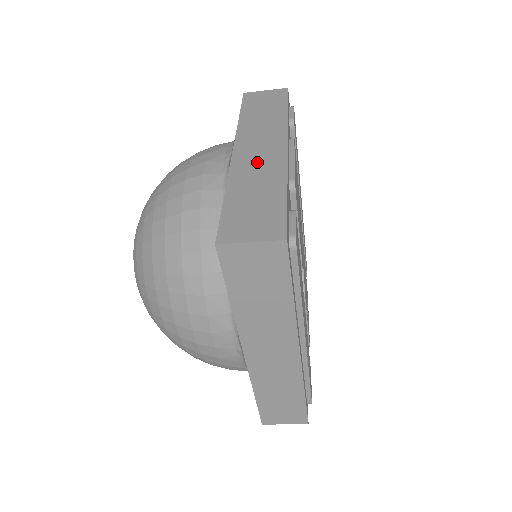
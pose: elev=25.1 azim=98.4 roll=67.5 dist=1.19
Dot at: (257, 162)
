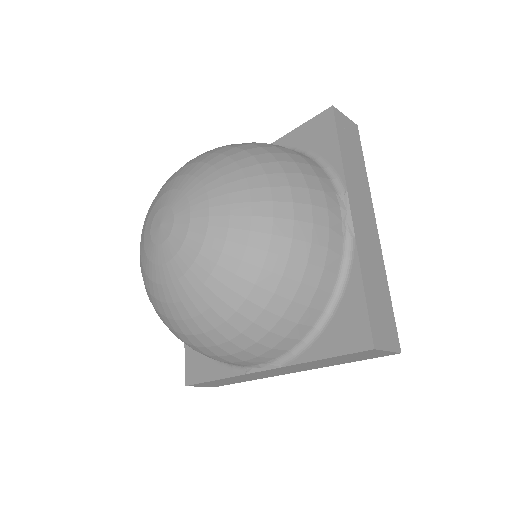
Dot at: (368, 243)
